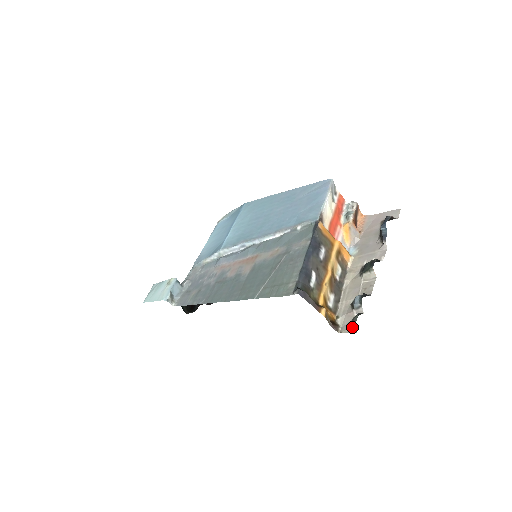
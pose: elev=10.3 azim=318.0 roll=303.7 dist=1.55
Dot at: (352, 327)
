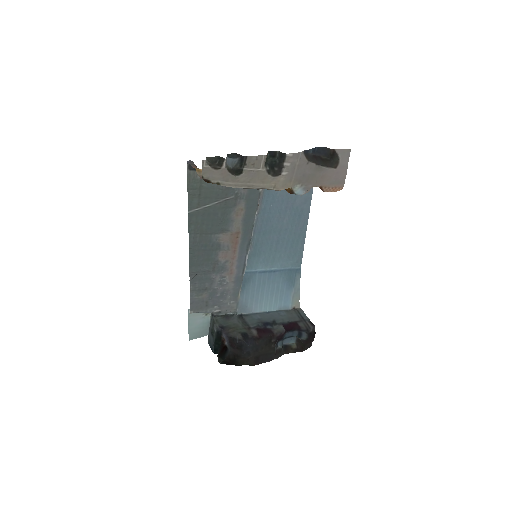
Dot at: (209, 166)
